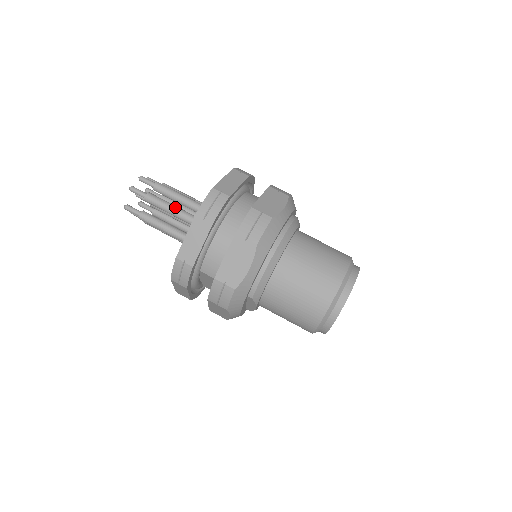
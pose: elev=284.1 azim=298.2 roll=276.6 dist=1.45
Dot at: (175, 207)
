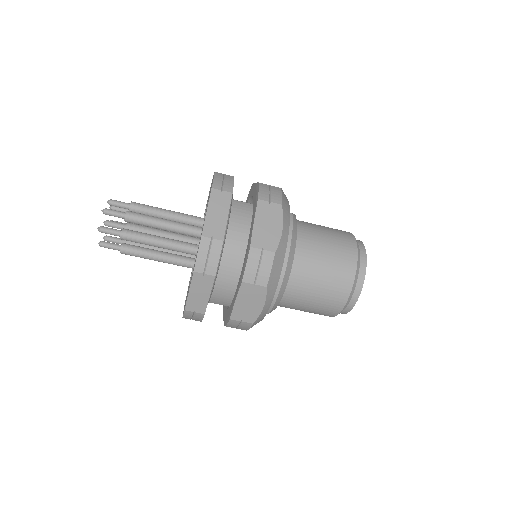
Dot at: (158, 240)
